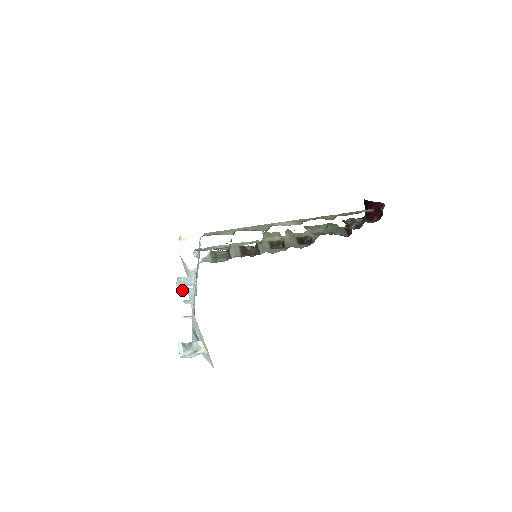
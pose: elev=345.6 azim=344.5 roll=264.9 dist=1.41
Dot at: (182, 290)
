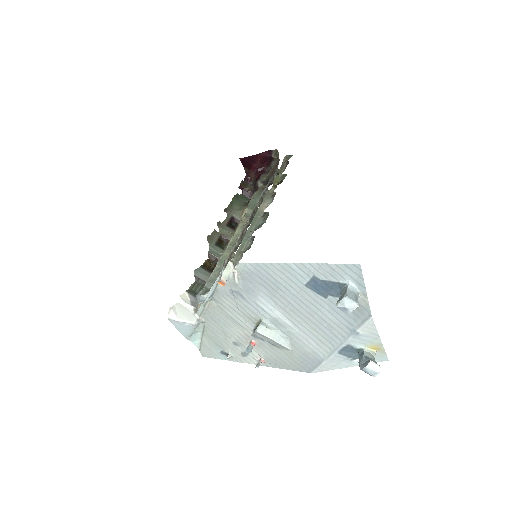
Dot at: (356, 306)
